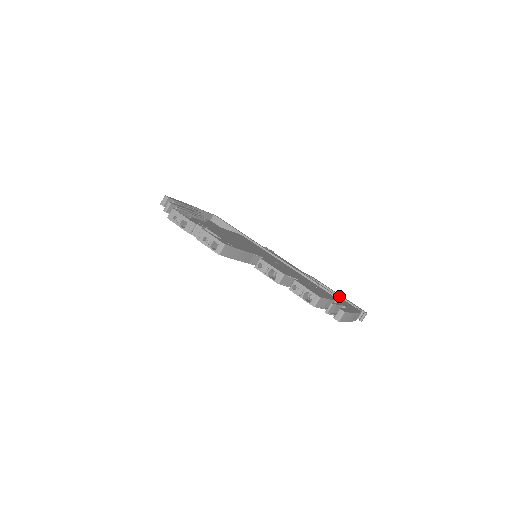
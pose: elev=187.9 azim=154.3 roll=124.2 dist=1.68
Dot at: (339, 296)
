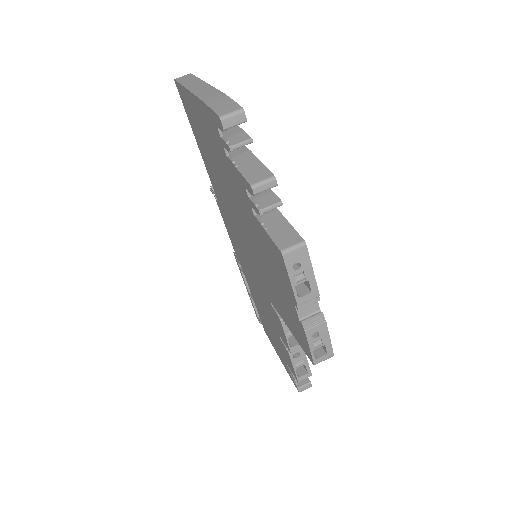
Dot at: occluded
